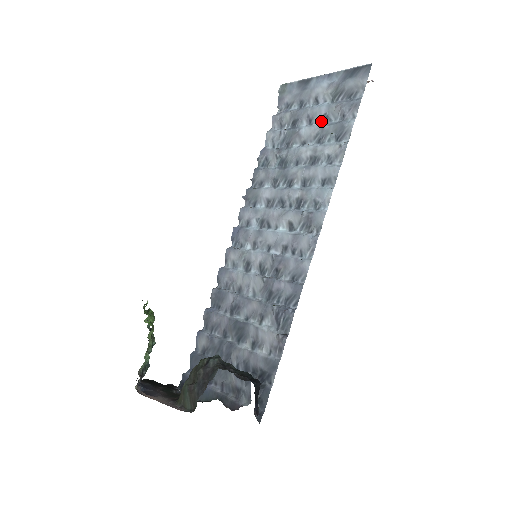
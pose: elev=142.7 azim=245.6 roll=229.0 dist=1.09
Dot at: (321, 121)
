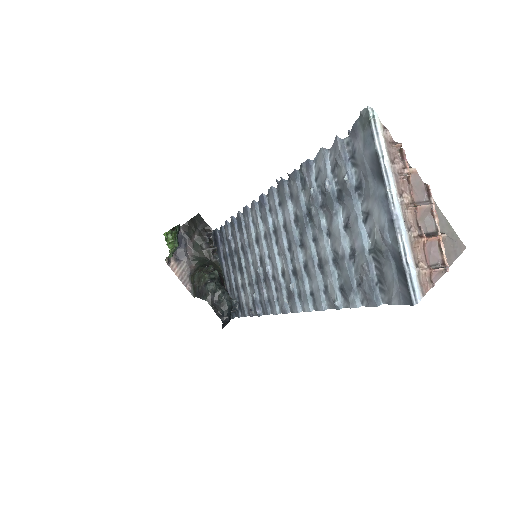
Dot at: (350, 247)
